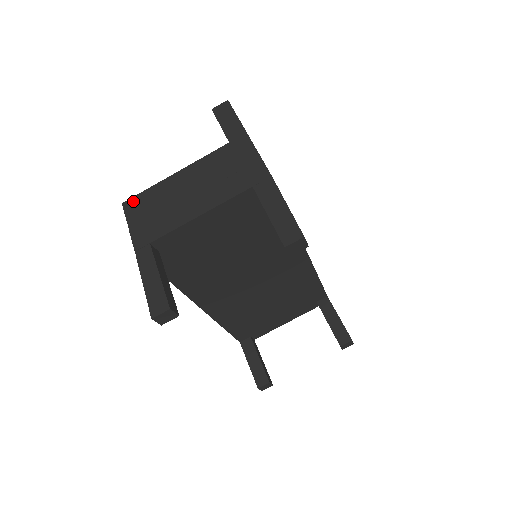
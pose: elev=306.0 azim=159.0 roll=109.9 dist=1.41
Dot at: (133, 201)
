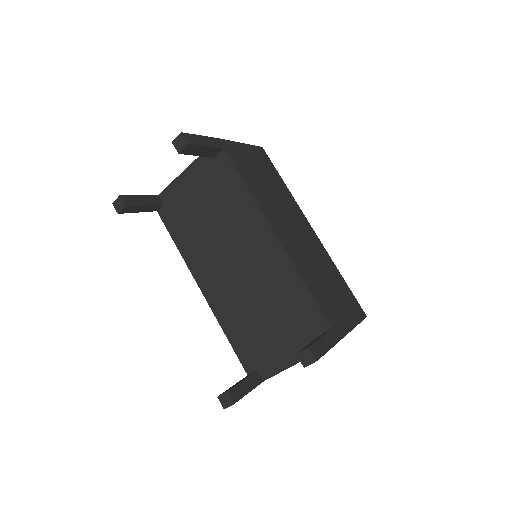
Dot at: occluded
